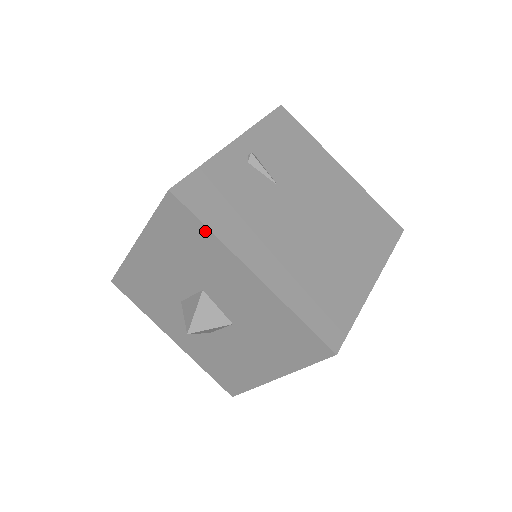
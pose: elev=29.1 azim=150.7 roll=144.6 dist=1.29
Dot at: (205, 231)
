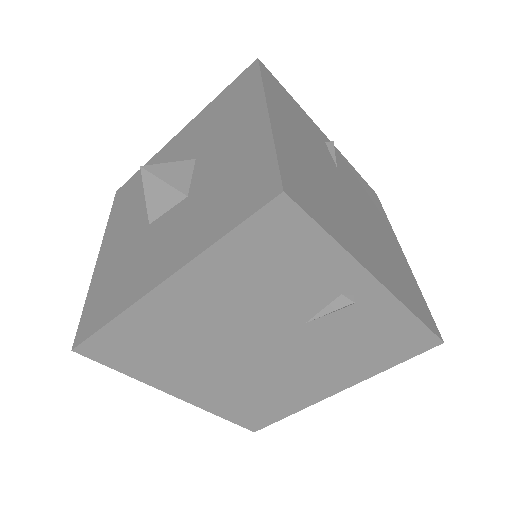
Dot at: (257, 83)
